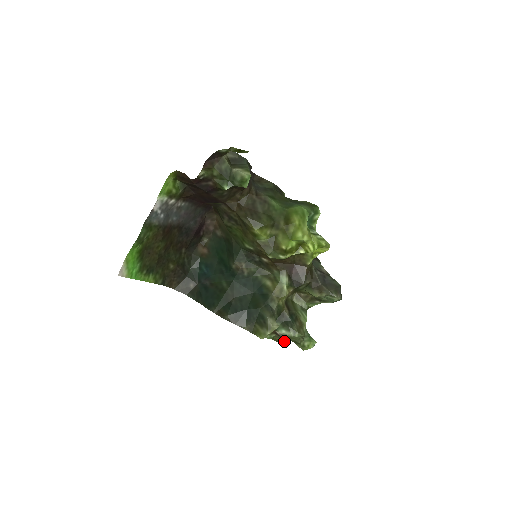
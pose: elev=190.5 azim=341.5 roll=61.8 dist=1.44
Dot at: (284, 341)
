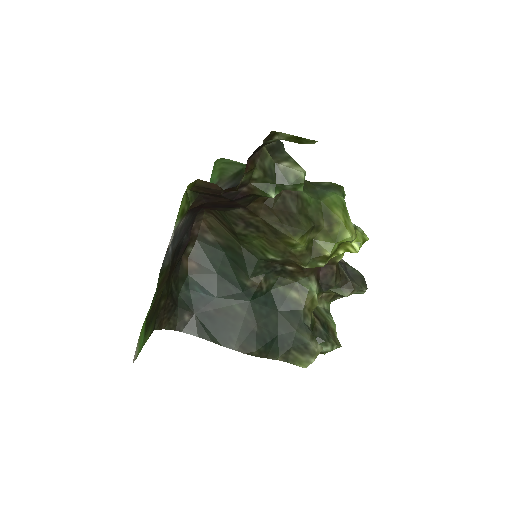
Dot at: occluded
